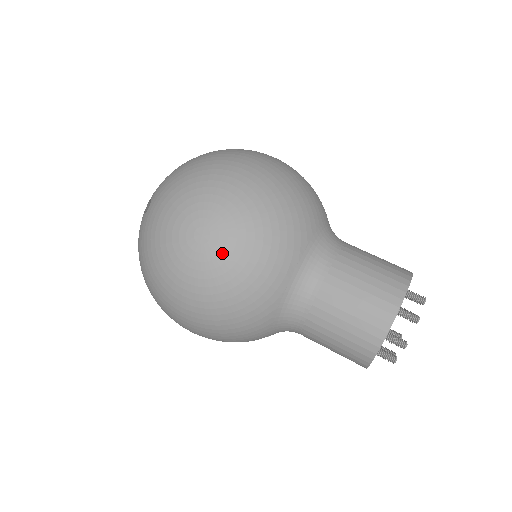
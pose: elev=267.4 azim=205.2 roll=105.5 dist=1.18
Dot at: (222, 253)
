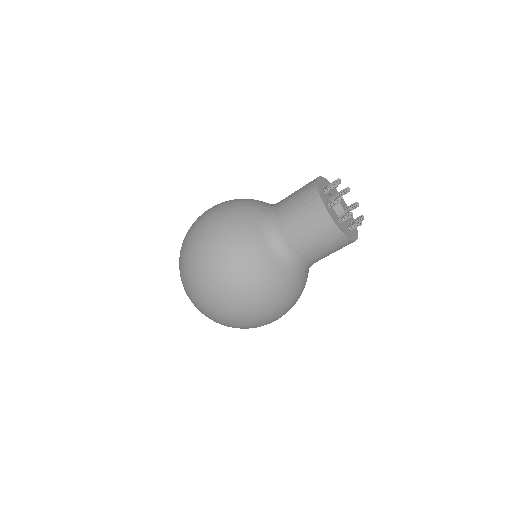
Dot at: (211, 236)
